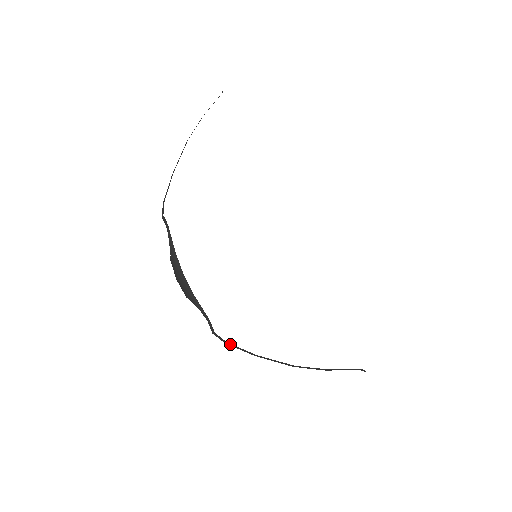
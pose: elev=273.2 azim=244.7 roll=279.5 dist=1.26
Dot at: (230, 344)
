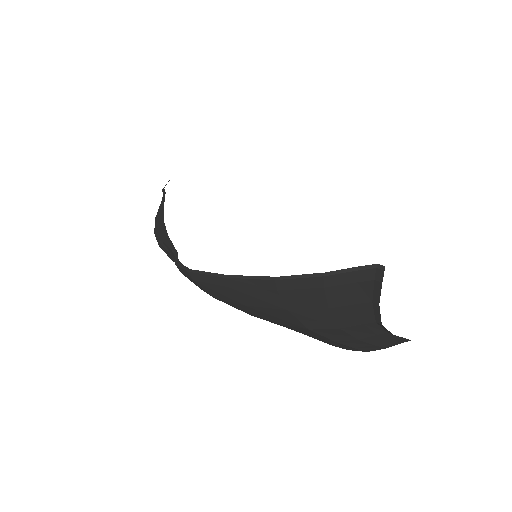
Dot at: (194, 270)
